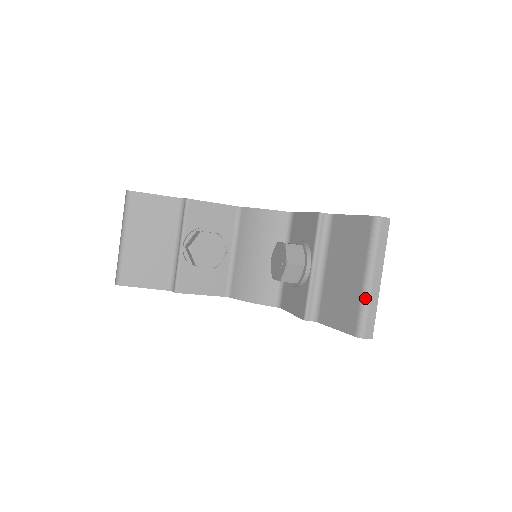
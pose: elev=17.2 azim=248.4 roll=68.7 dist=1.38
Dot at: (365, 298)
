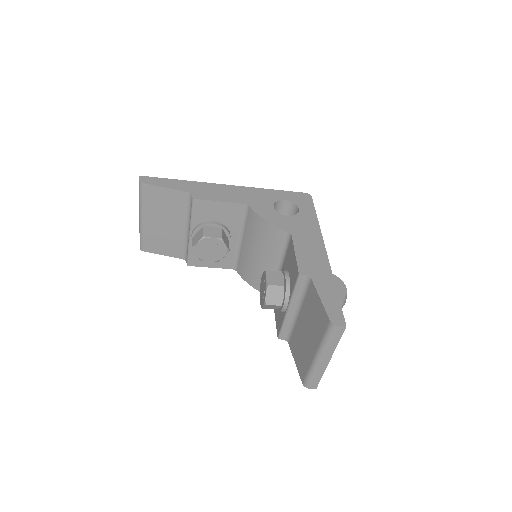
Dot at: (313, 368)
